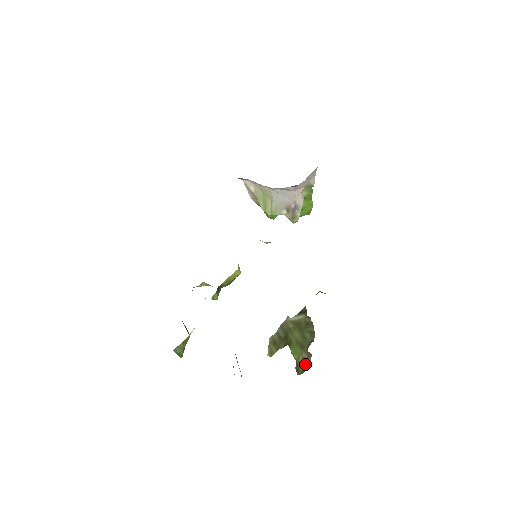
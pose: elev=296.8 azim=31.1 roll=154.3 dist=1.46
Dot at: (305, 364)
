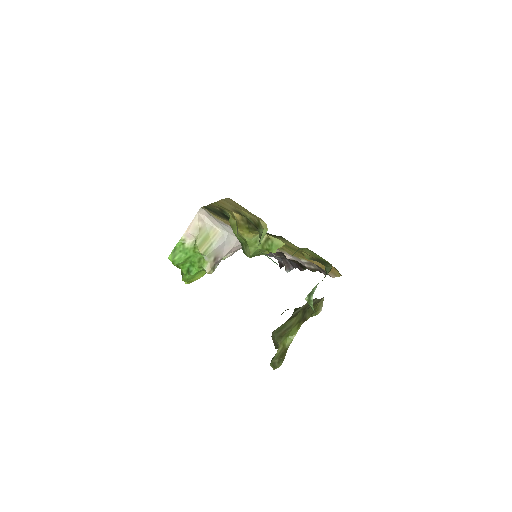
Dot at: occluded
